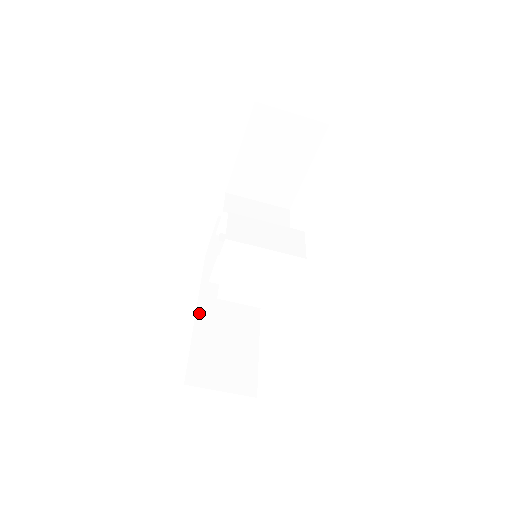
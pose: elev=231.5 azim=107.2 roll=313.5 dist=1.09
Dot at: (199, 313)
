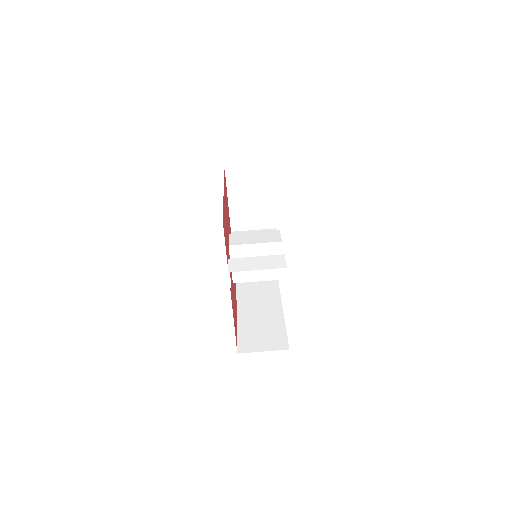
Dot at: (239, 315)
